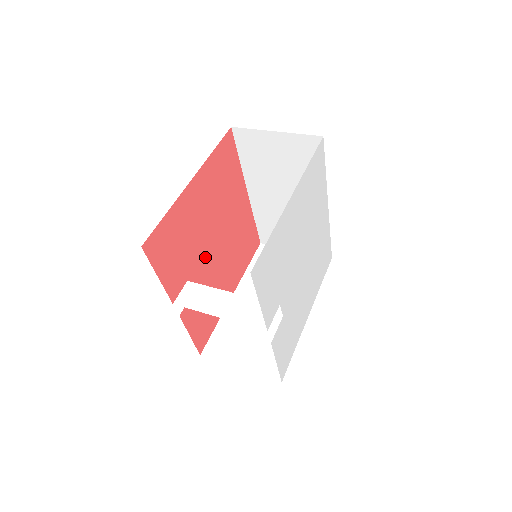
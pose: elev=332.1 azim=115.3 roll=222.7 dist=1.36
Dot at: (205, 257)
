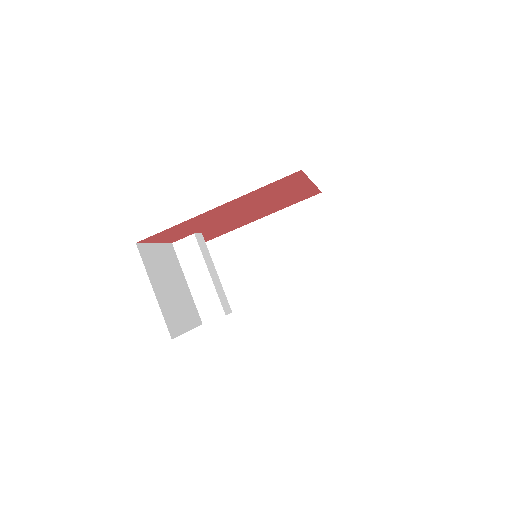
Dot at: (224, 221)
